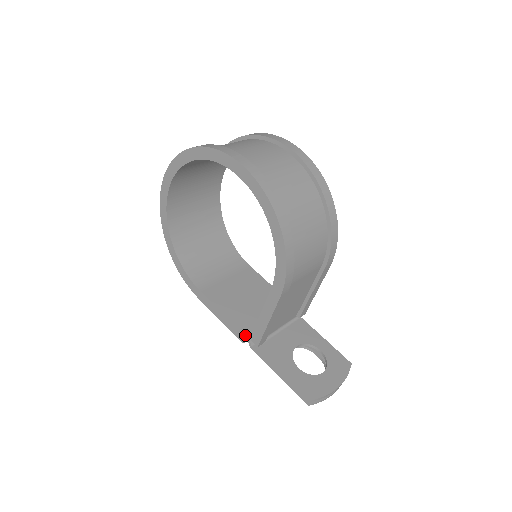
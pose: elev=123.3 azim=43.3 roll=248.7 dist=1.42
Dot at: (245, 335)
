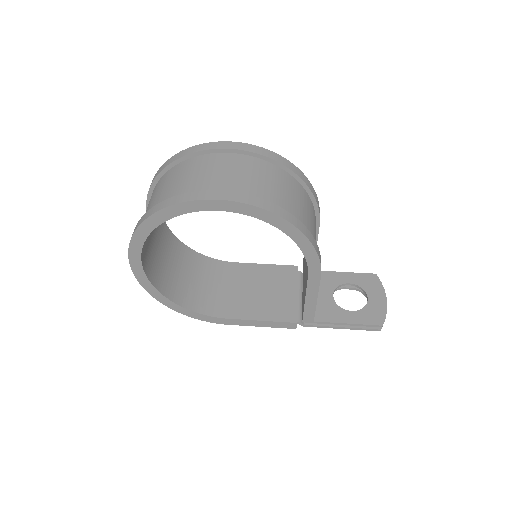
Dot at: (295, 322)
